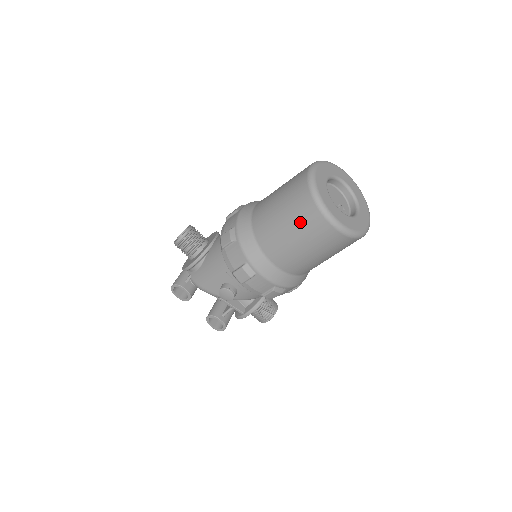
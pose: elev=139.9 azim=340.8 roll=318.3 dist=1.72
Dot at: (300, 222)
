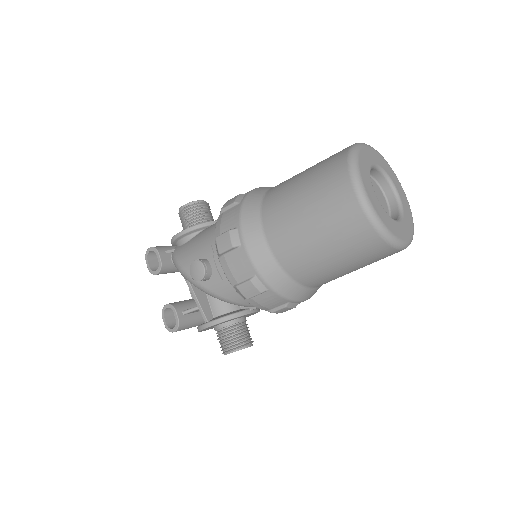
Dot at: (320, 186)
